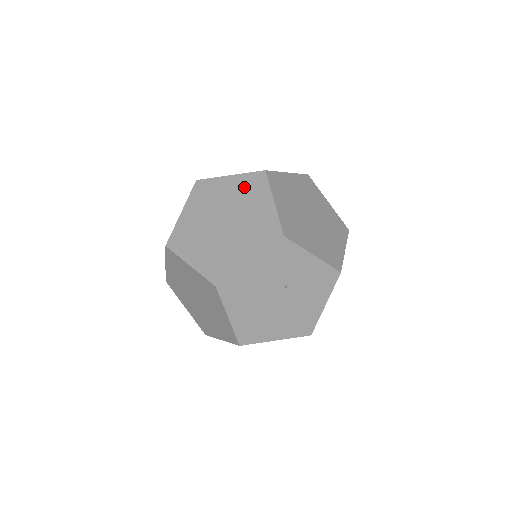
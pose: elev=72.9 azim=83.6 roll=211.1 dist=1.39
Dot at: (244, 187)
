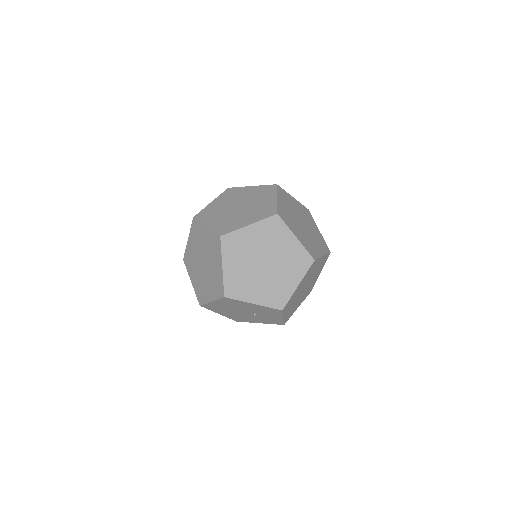
Dot at: (295, 256)
